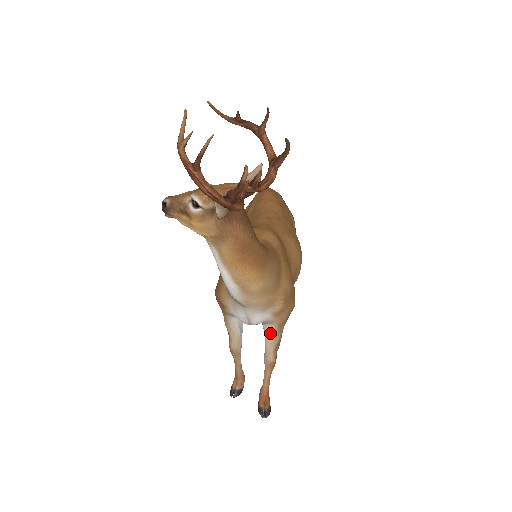
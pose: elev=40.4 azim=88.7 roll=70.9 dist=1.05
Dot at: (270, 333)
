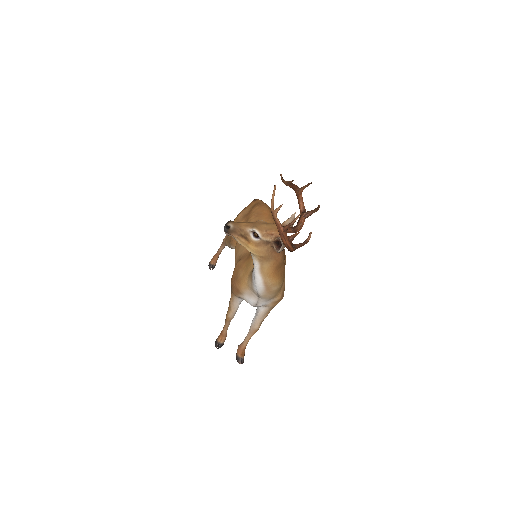
Dot at: (263, 312)
